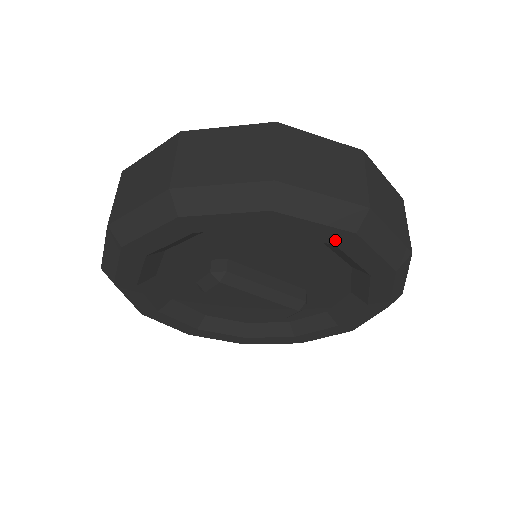
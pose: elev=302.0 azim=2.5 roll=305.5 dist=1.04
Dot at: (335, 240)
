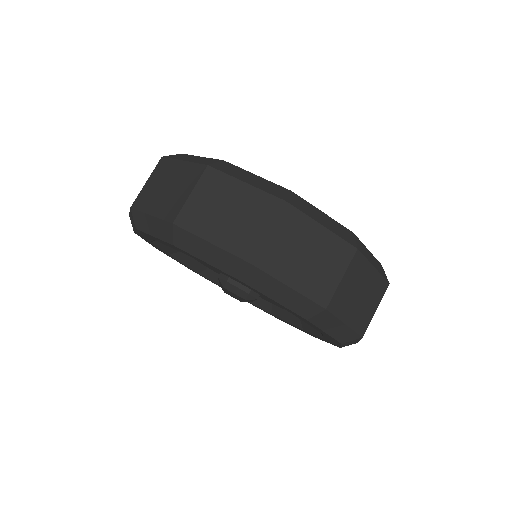
Dot at: (329, 341)
